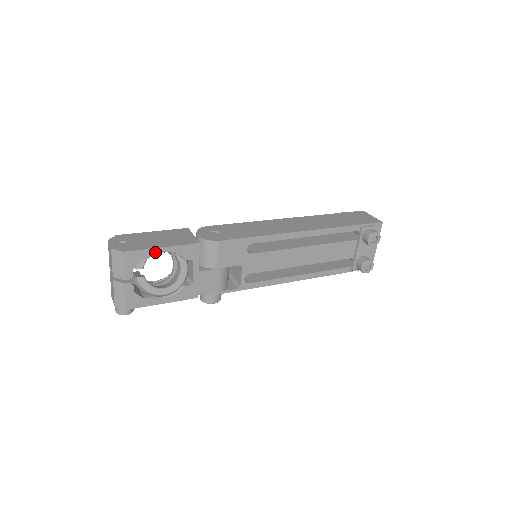
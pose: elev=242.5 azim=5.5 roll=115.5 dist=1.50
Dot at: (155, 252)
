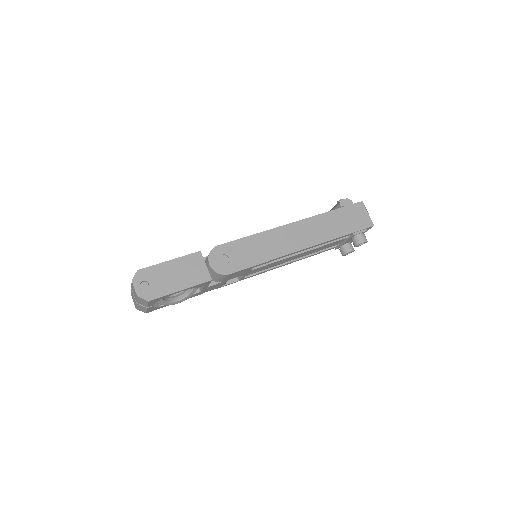
Dot at: (174, 293)
